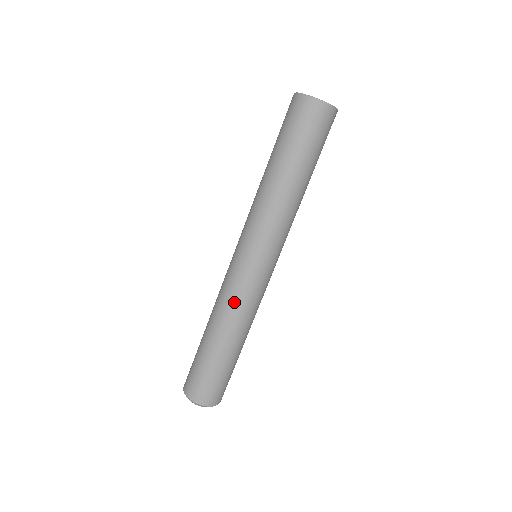
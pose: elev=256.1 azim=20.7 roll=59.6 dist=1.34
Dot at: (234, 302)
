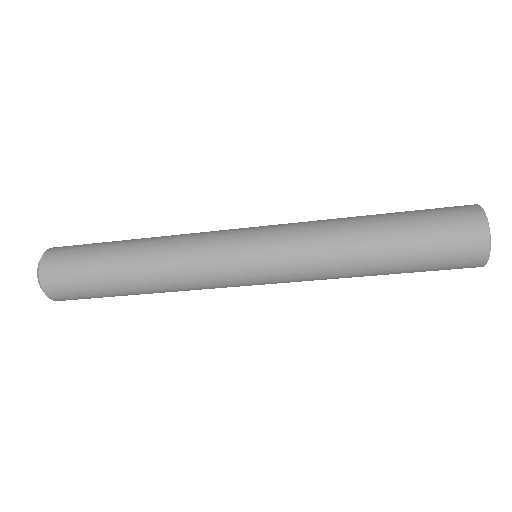
Dot at: occluded
